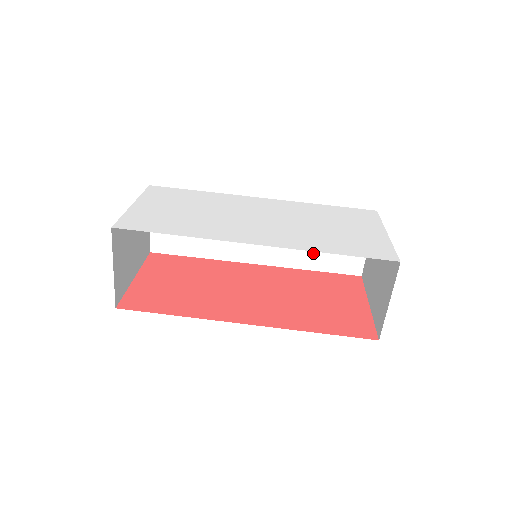
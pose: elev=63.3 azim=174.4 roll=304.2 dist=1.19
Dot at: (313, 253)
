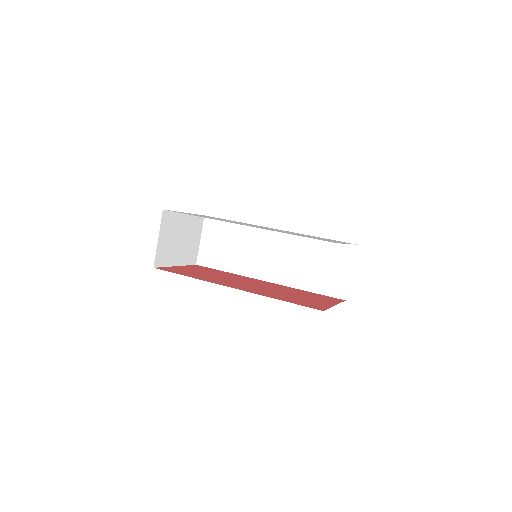
Dot at: (308, 276)
